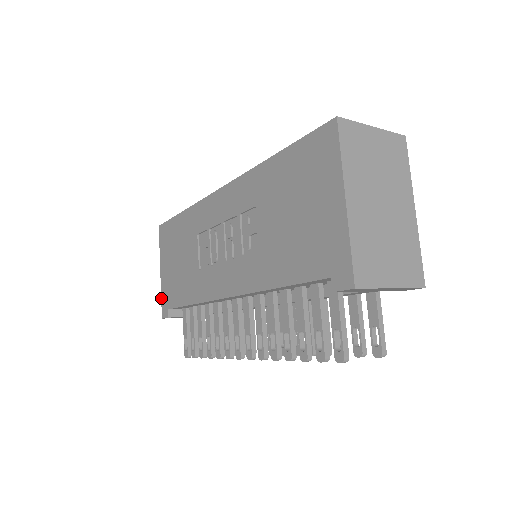
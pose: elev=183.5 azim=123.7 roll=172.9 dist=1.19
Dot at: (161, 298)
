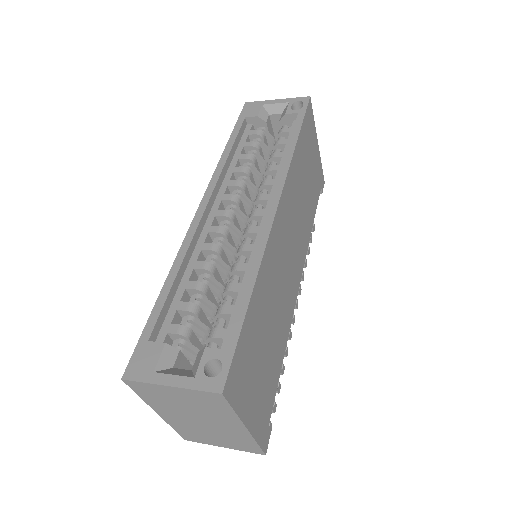
Dot at: occluded
